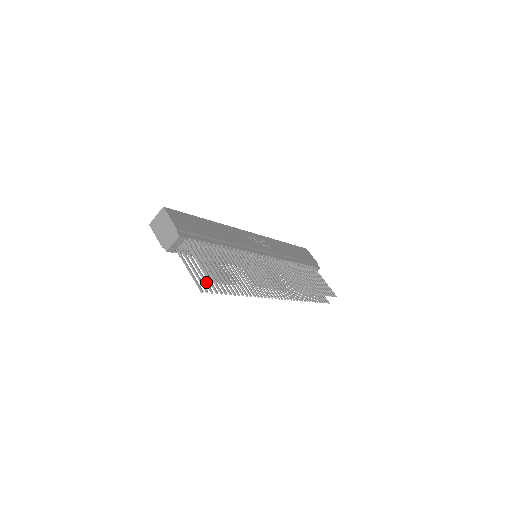
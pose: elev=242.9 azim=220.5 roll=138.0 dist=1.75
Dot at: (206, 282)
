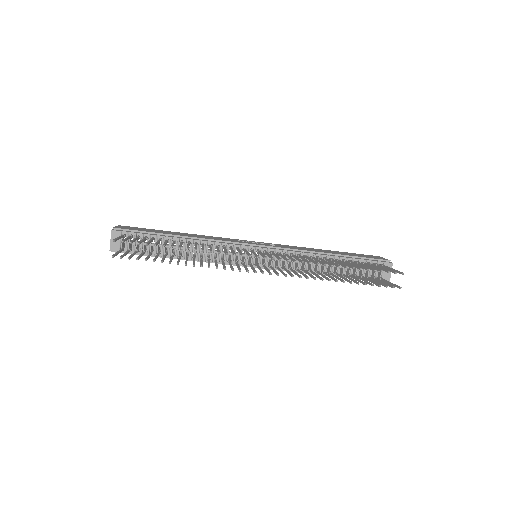
Dot at: (130, 255)
